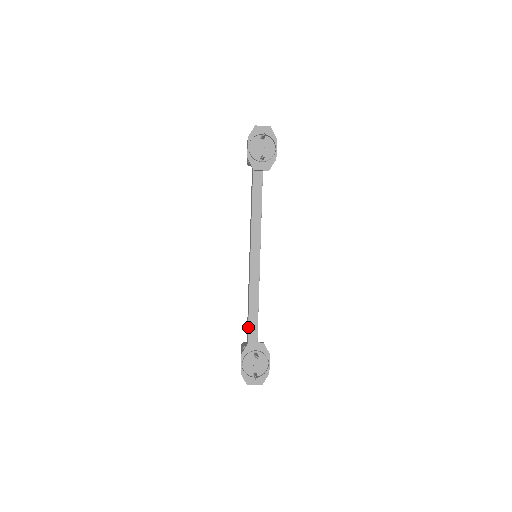
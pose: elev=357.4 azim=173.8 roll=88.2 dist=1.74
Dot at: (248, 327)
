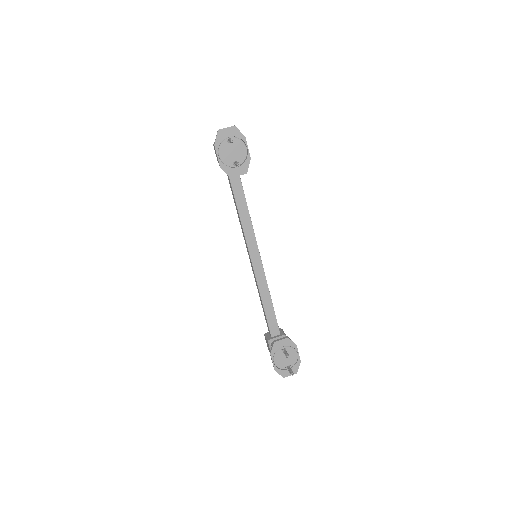
Dot at: (267, 321)
